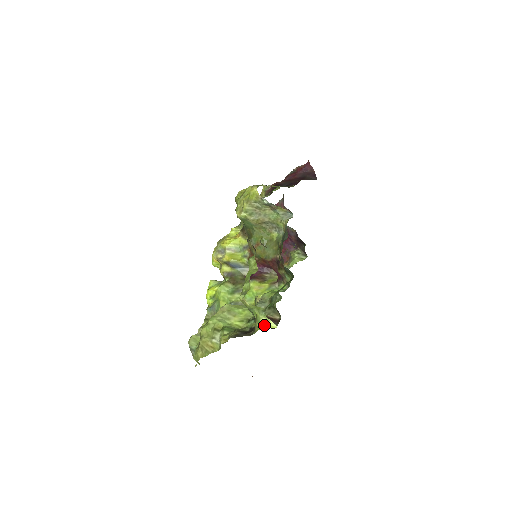
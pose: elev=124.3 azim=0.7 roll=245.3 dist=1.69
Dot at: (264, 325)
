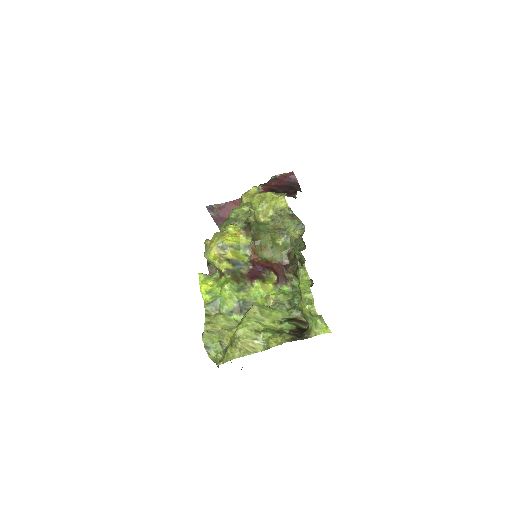
Dot at: (323, 331)
